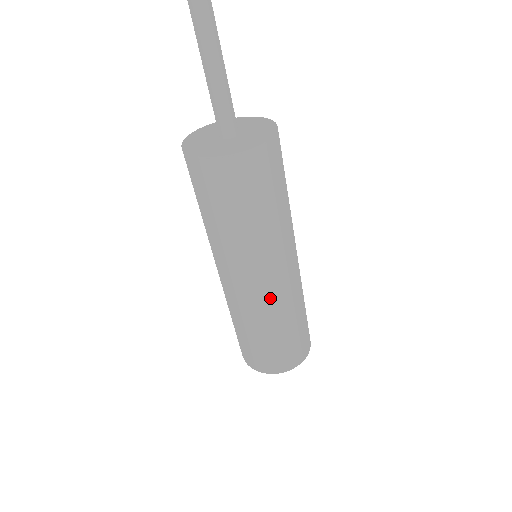
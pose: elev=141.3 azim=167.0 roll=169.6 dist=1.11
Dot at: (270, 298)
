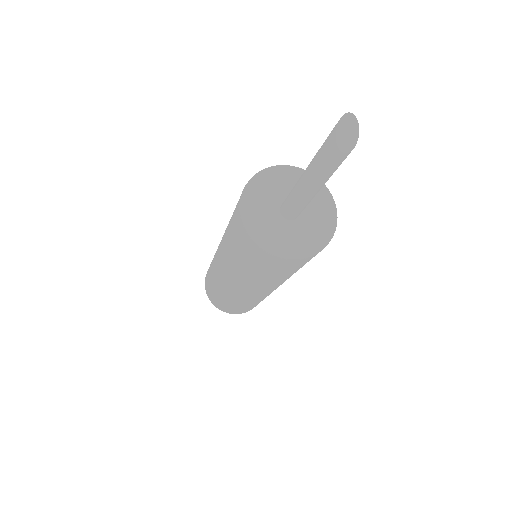
Dot at: (230, 289)
